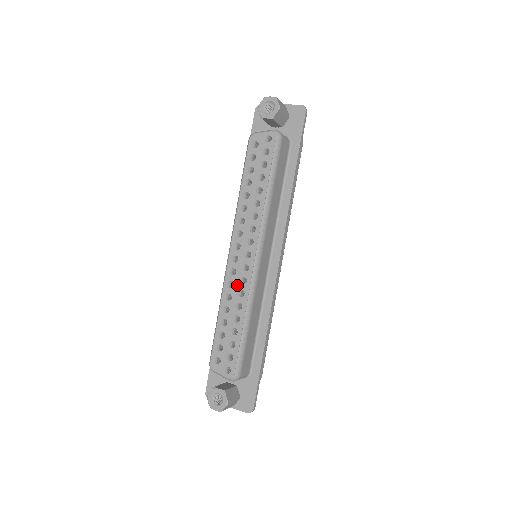
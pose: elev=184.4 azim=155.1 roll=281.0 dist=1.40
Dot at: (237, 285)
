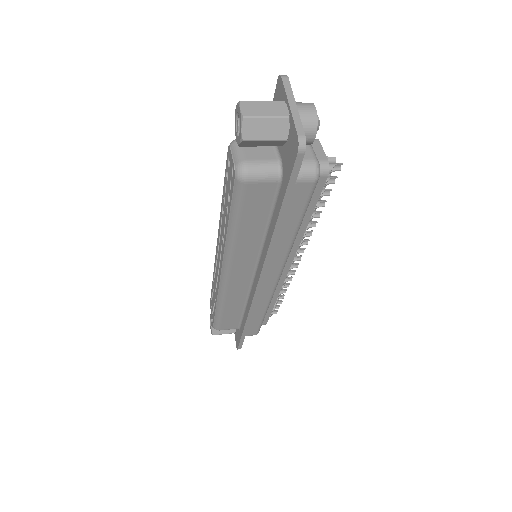
Dot at: (216, 276)
